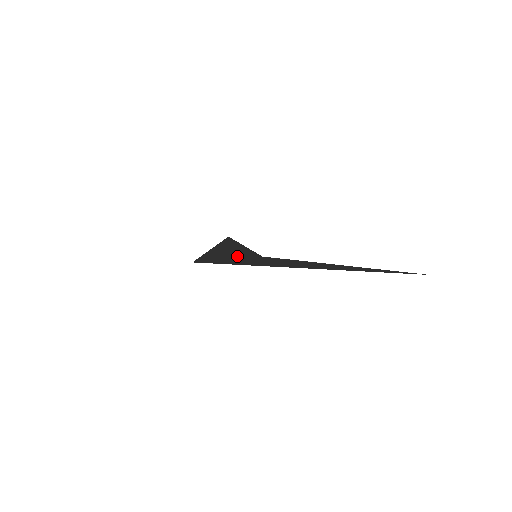
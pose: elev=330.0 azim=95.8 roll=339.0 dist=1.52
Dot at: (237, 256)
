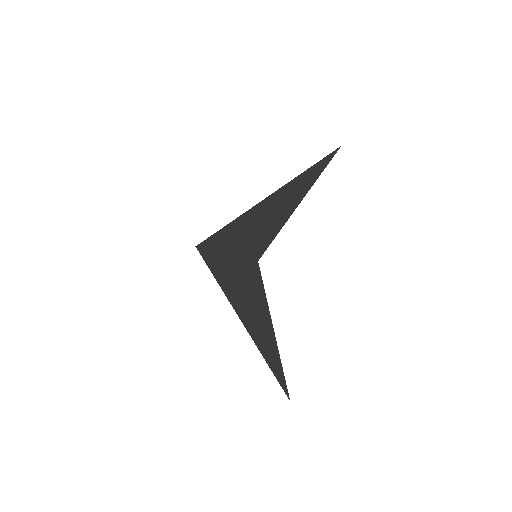
Dot at: (241, 248)
